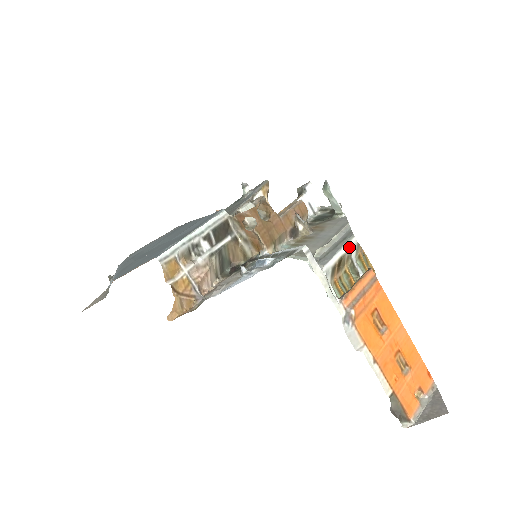
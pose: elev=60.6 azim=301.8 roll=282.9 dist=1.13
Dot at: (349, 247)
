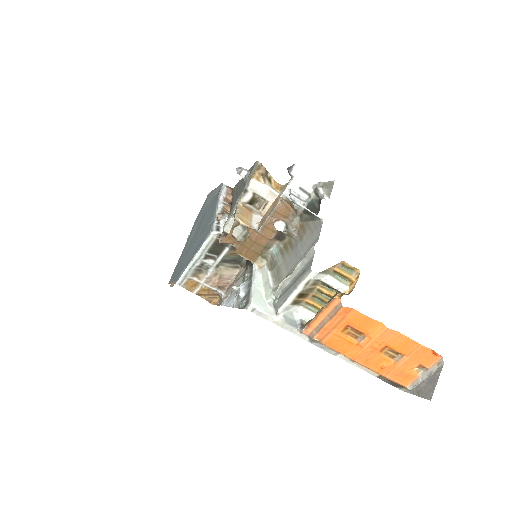
Dot at: (306, 284)
